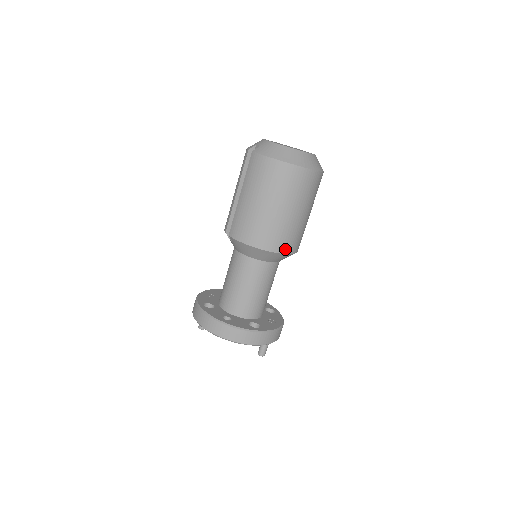
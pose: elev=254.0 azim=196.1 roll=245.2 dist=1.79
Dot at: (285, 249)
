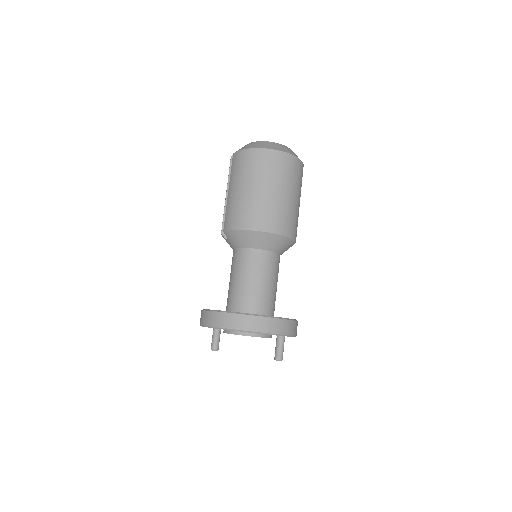
Dot at: (277, 229)
